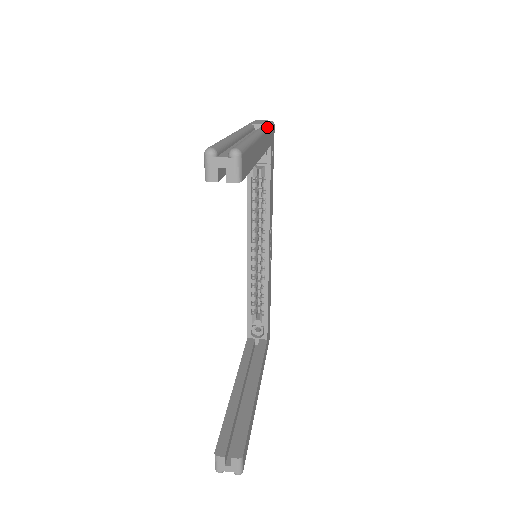
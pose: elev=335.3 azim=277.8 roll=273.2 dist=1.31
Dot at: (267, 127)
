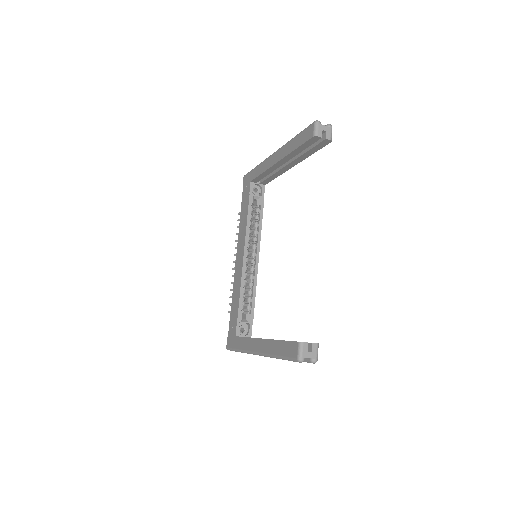
Dot at: occluded
